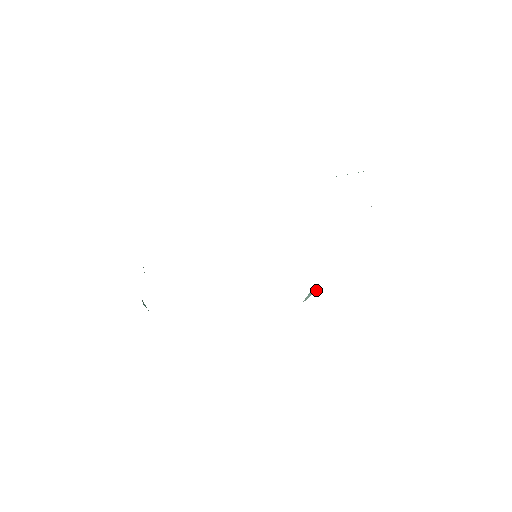
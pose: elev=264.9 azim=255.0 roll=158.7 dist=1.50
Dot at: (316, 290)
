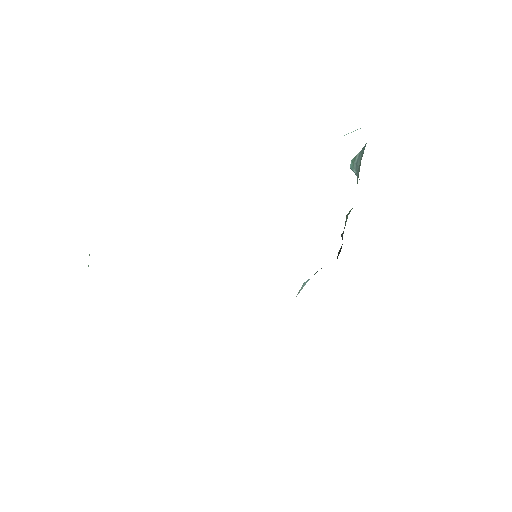
Dot at: occluded
